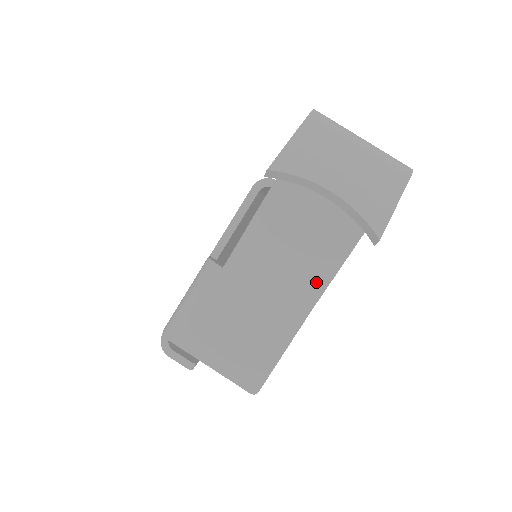
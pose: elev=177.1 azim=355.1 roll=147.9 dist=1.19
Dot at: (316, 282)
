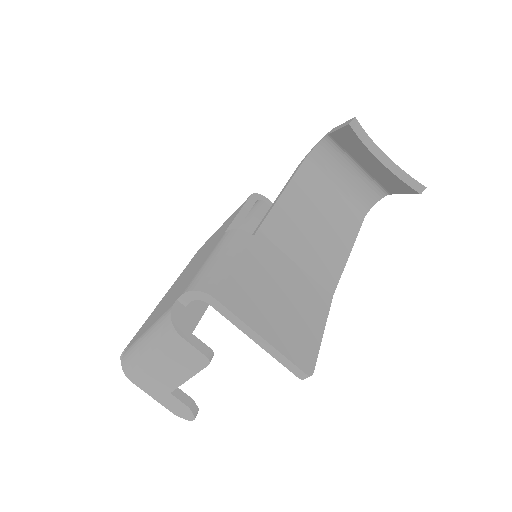
Dot at: (332, 270)
